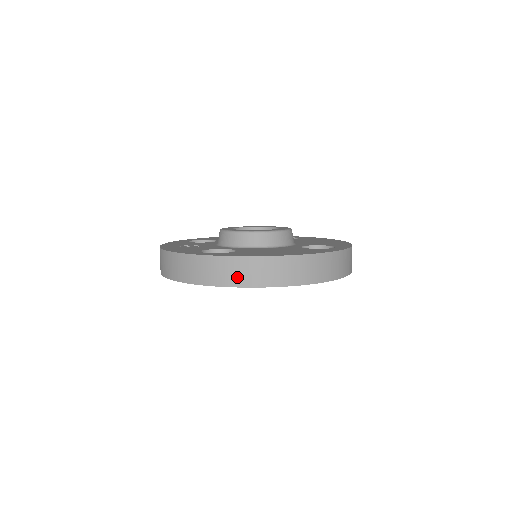
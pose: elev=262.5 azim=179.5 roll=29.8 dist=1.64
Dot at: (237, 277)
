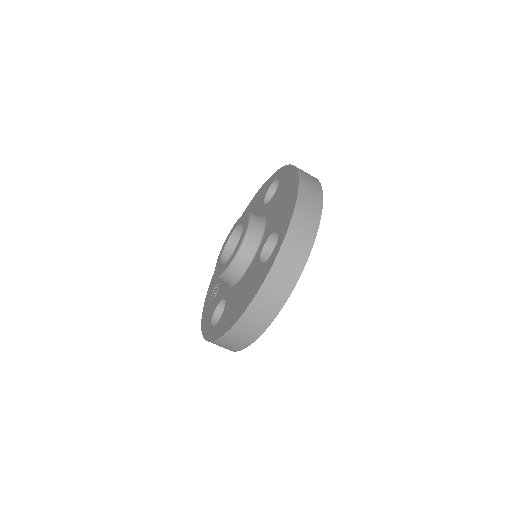
Dot at: (233, 347)
